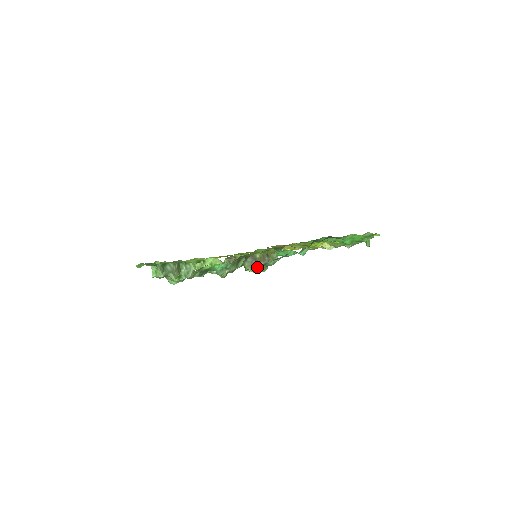
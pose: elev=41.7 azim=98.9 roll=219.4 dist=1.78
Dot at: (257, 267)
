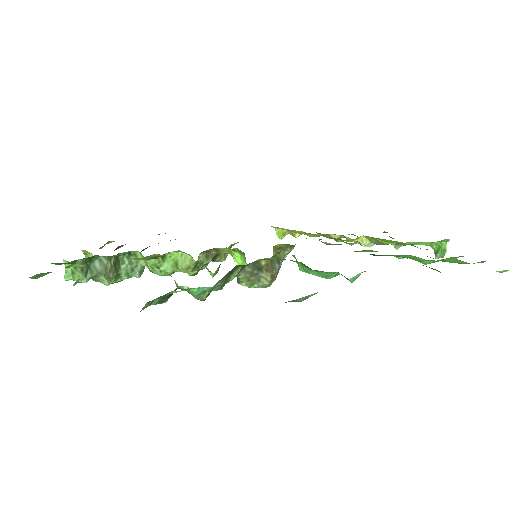
Dot at: occluded
